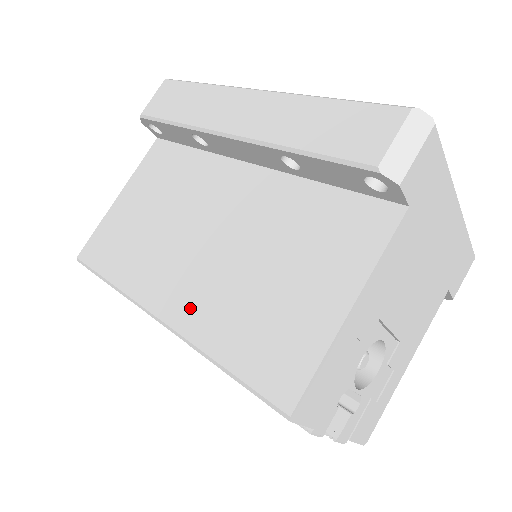
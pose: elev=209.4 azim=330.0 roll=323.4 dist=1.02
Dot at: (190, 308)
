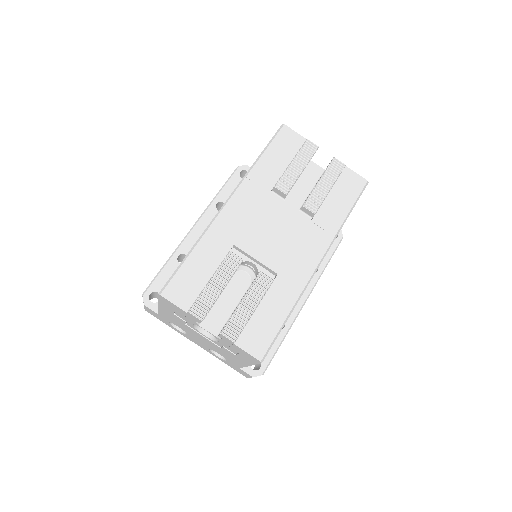
Dot at: occluded
